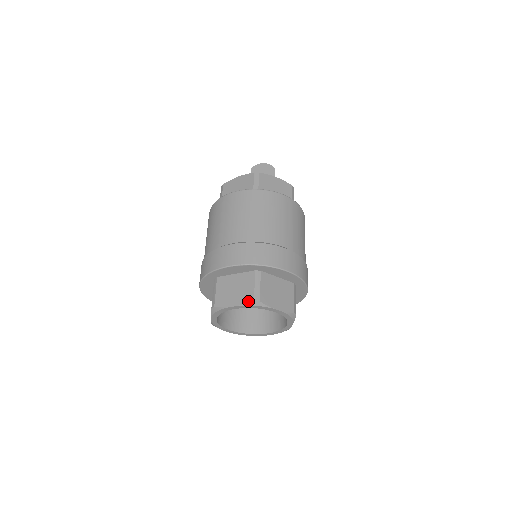
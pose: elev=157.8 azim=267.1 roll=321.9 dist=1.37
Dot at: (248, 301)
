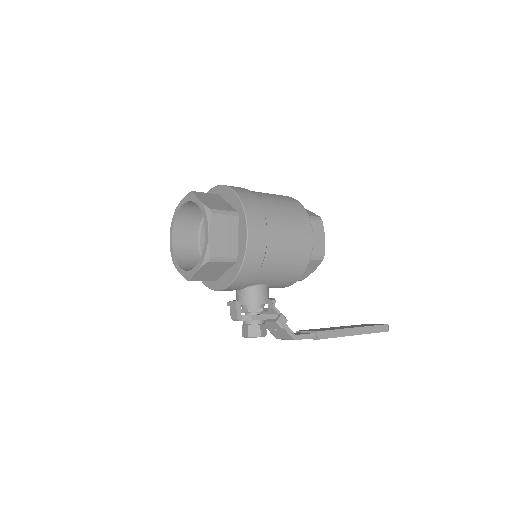
Dot at: (188, 195)
